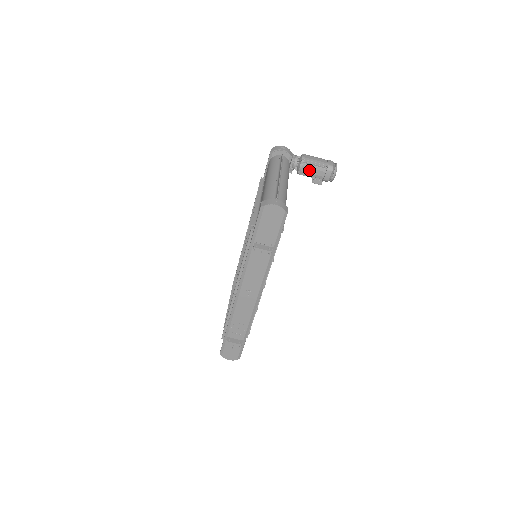
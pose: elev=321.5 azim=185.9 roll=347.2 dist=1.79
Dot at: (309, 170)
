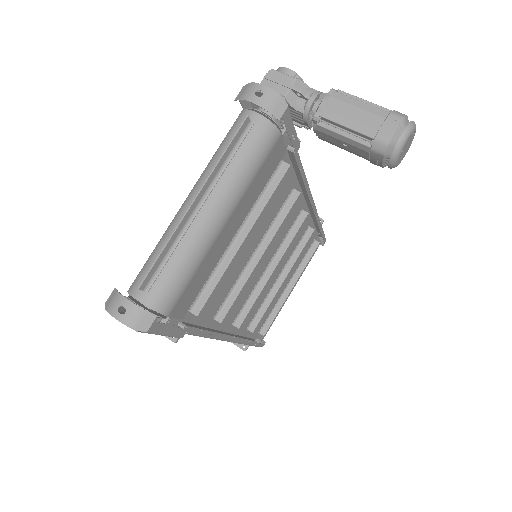
Dot at: (334, 139)
